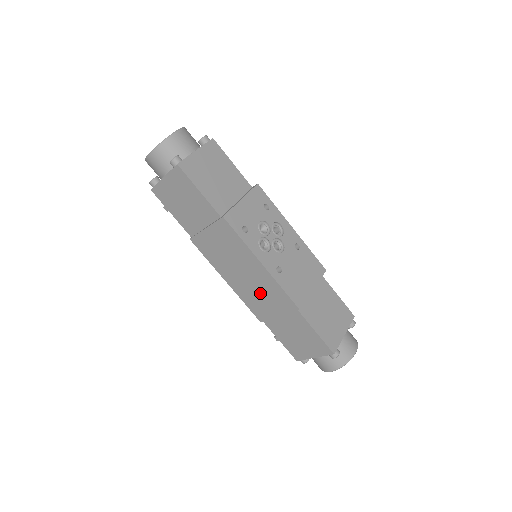
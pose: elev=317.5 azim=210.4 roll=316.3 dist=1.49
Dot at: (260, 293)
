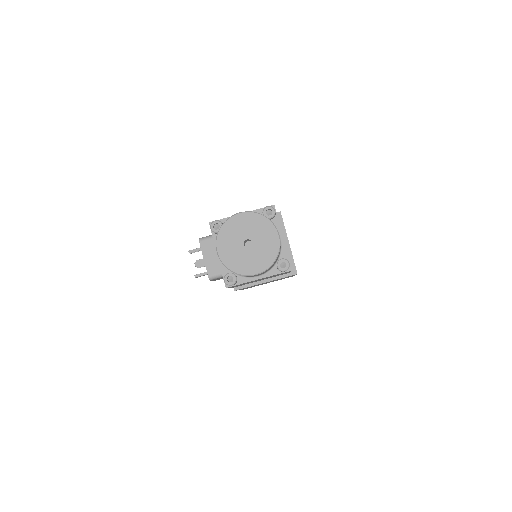
Dot at: occluded
